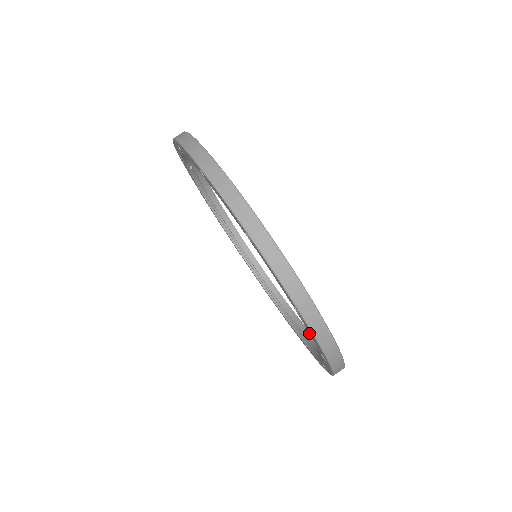
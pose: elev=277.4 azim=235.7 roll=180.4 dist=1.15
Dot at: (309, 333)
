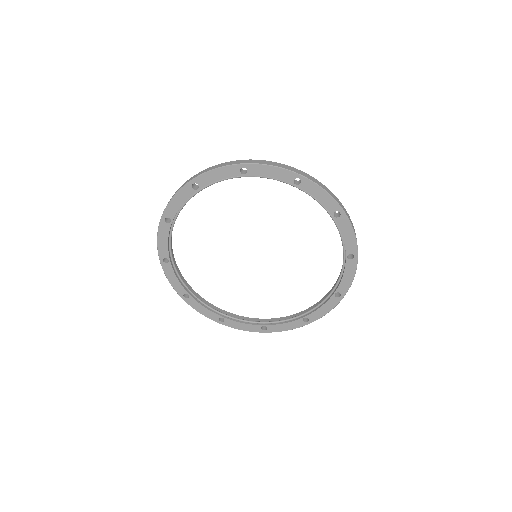
Dot at: (269, 178)
